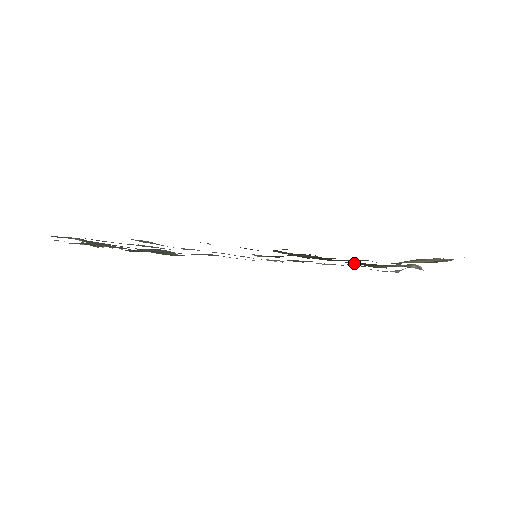
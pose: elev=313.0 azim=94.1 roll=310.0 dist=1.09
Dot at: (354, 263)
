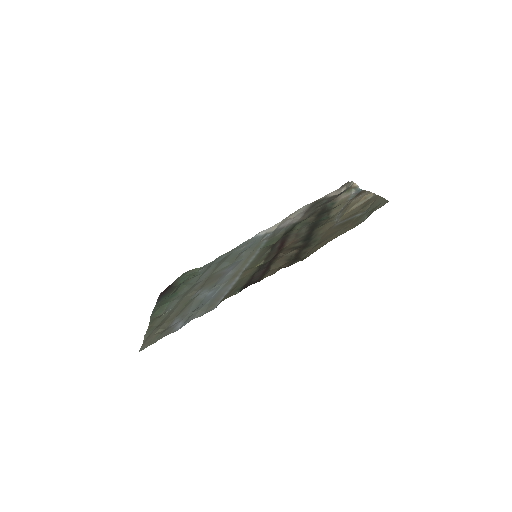
Dot at: (316, 220)
